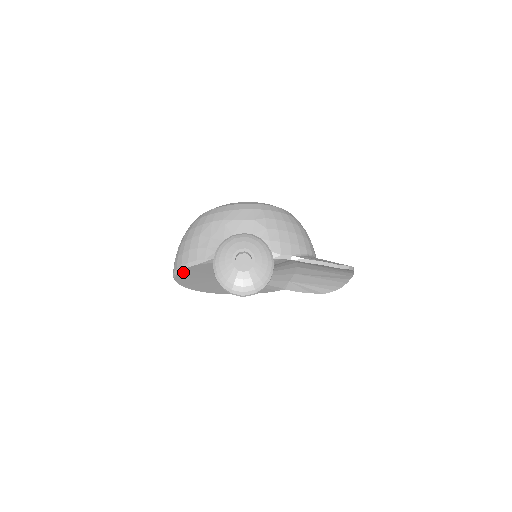
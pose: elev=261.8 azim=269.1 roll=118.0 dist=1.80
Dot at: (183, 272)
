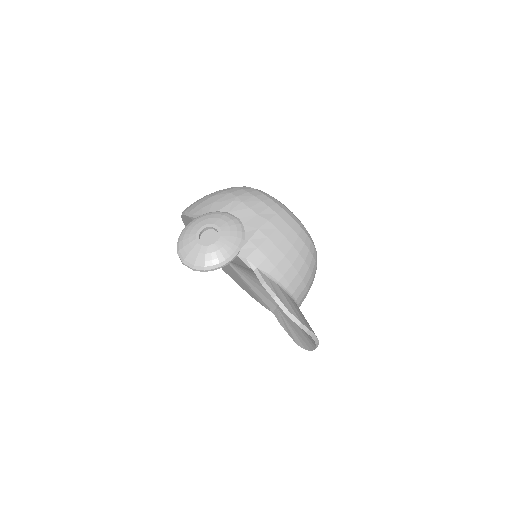
Dot at: occluded
